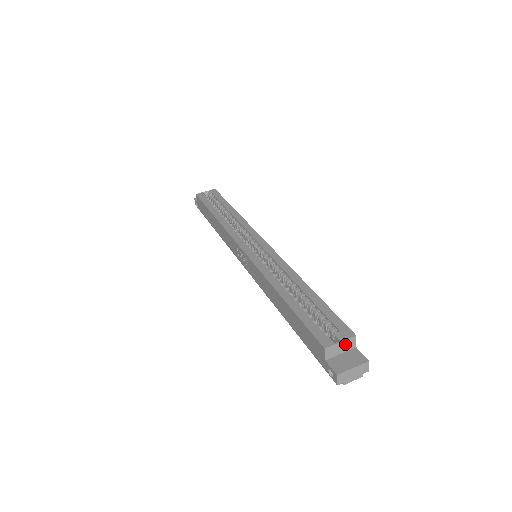
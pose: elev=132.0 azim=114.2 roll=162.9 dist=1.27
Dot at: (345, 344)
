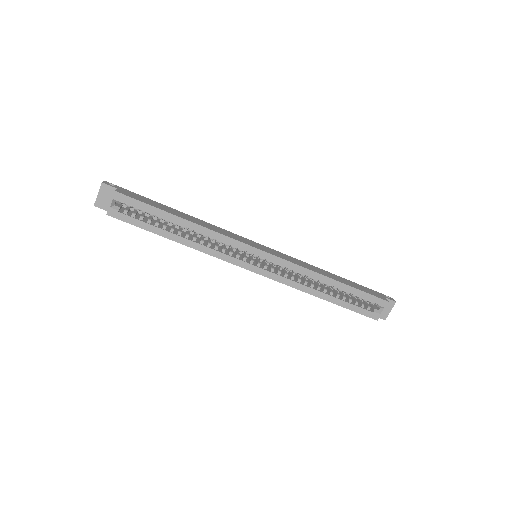
Dot at: (383, 307)
